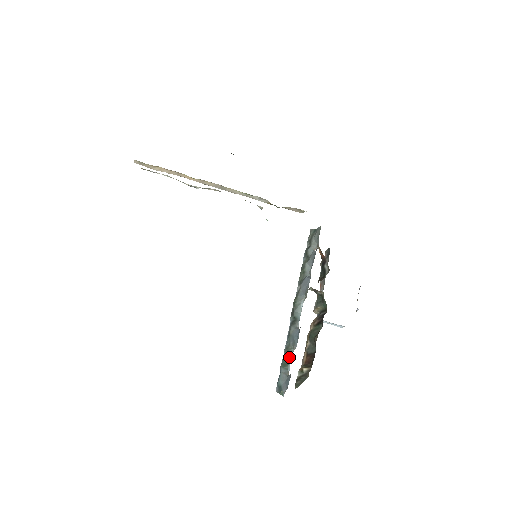
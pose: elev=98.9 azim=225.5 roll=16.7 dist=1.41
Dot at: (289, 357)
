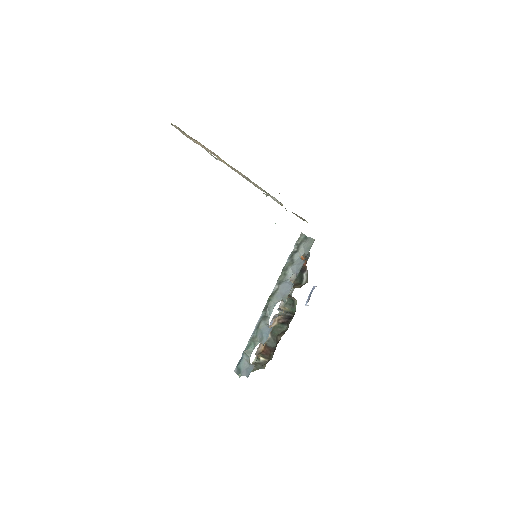
Dot at: (253, 347)
